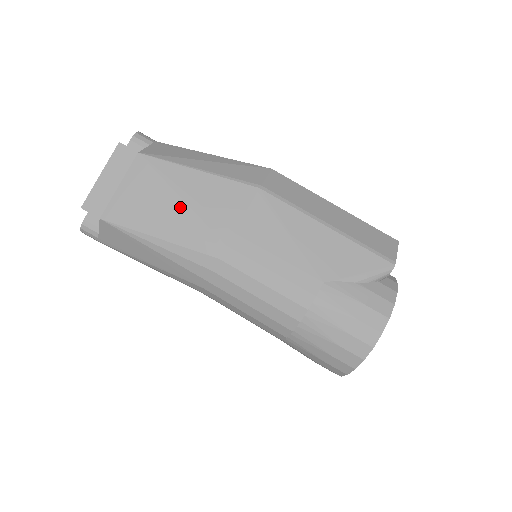
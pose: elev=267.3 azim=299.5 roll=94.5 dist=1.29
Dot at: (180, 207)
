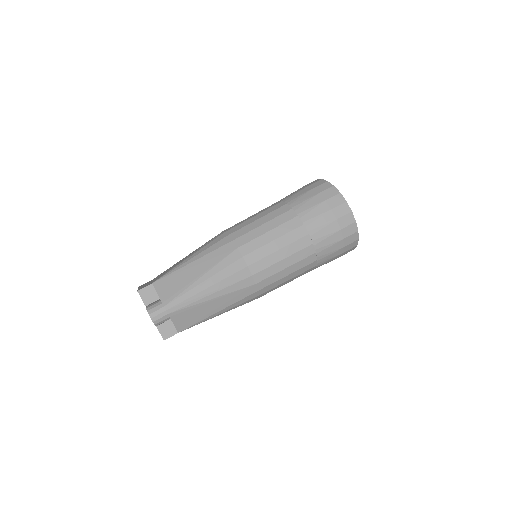
Dot at: occluded
